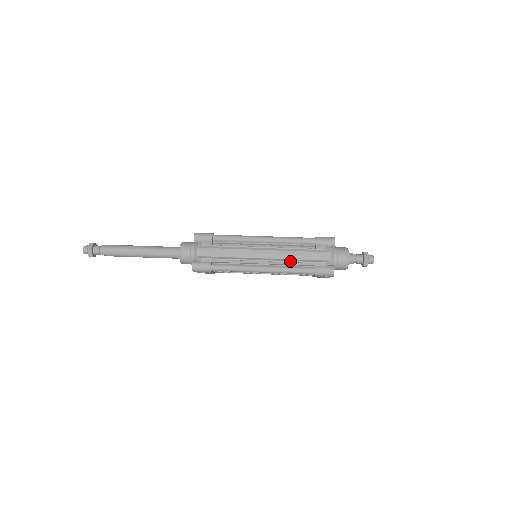
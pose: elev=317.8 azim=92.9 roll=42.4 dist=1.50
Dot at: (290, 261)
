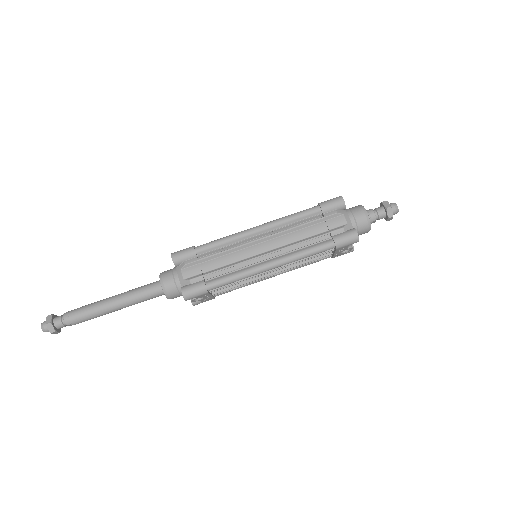
Dot at: (299, 242)
